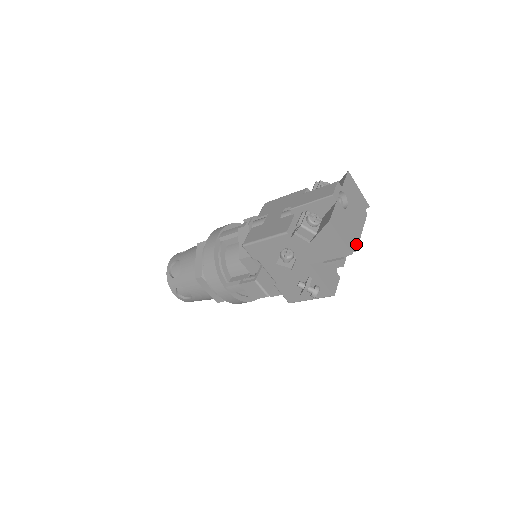
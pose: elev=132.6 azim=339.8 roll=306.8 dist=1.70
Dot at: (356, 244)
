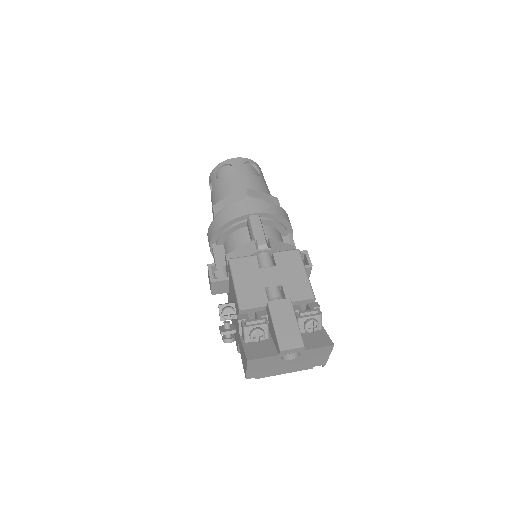
Dot at: (262, 376)
